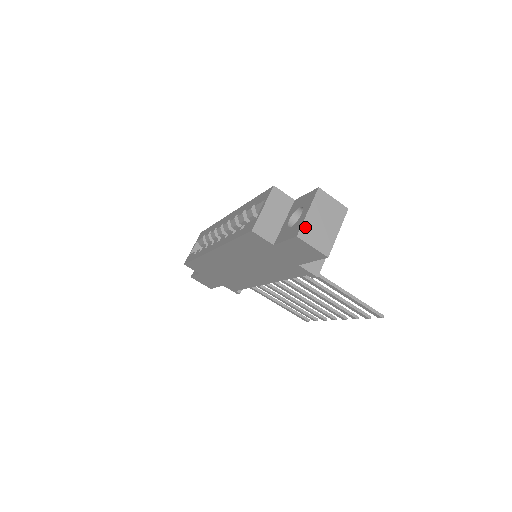
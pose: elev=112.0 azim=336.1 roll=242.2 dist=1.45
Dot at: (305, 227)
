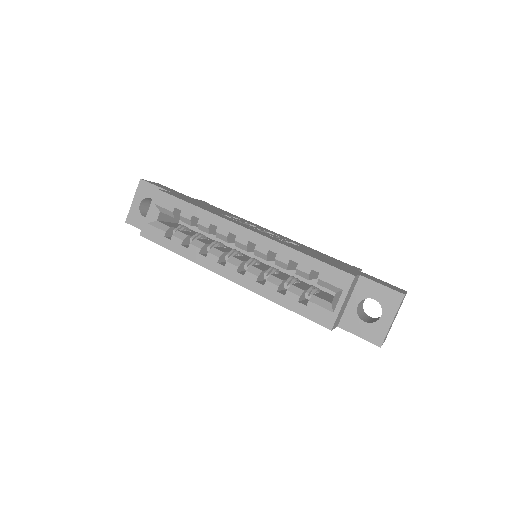
Dot at: (386, 335)
